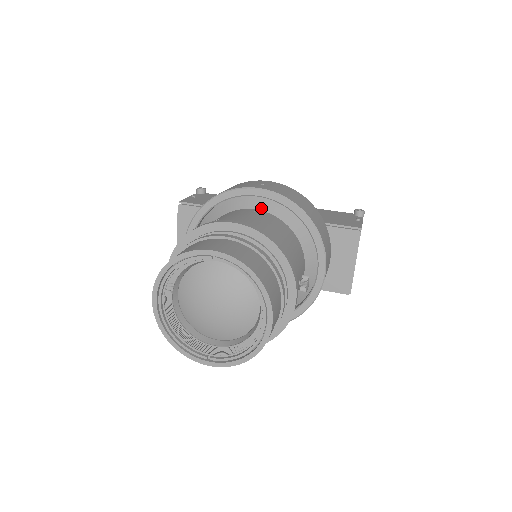
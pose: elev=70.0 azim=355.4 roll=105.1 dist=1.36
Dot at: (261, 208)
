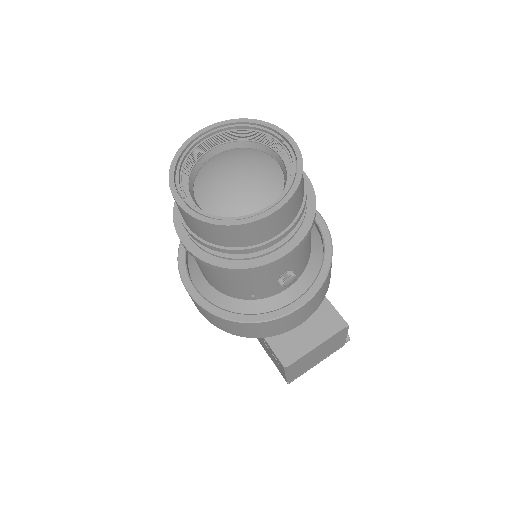
Dot at: occluded
